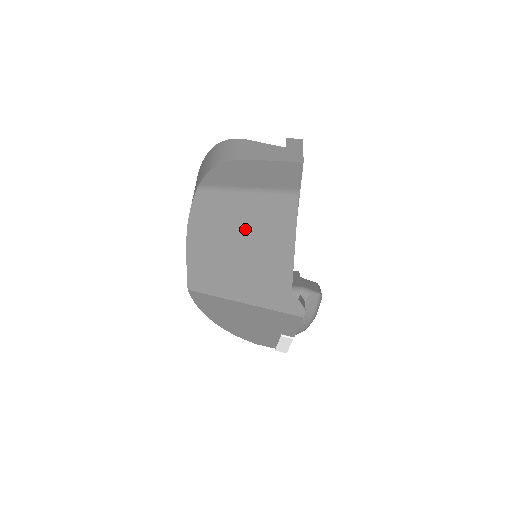
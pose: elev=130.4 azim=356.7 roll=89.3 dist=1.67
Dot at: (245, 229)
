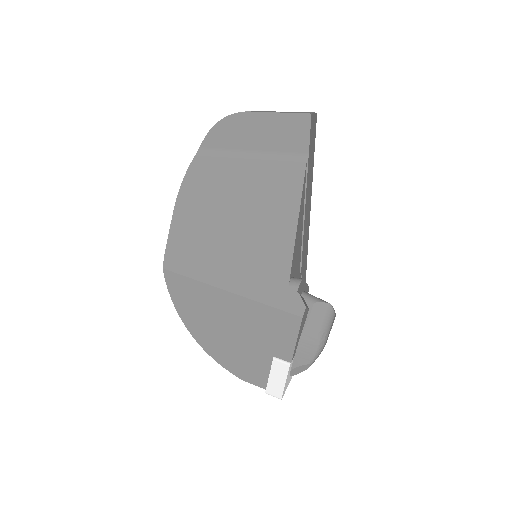
Dot at: (241, 198)
